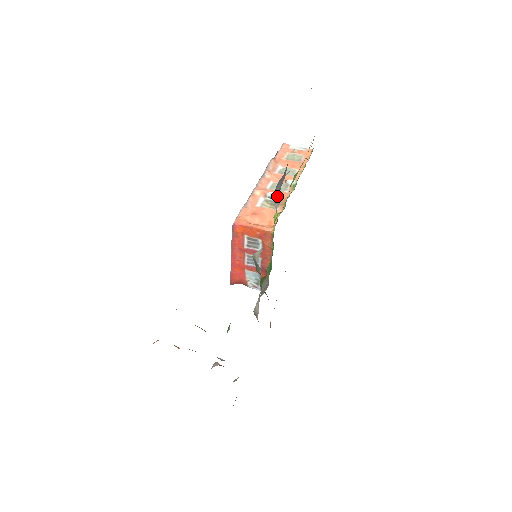
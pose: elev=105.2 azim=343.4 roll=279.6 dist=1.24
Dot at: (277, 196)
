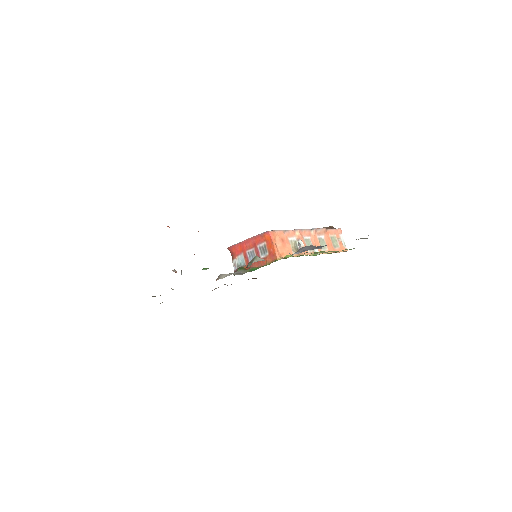
Dot at: (302, 250)
